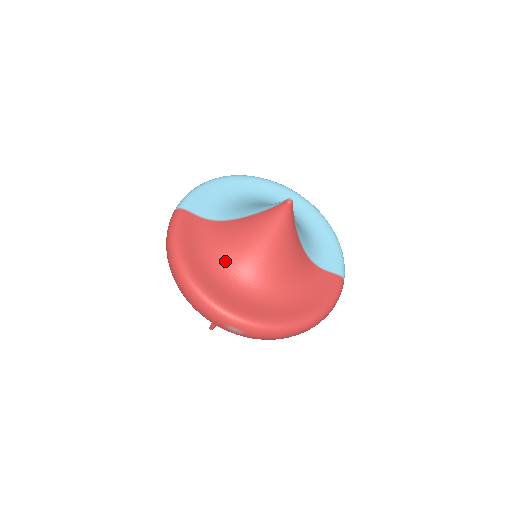
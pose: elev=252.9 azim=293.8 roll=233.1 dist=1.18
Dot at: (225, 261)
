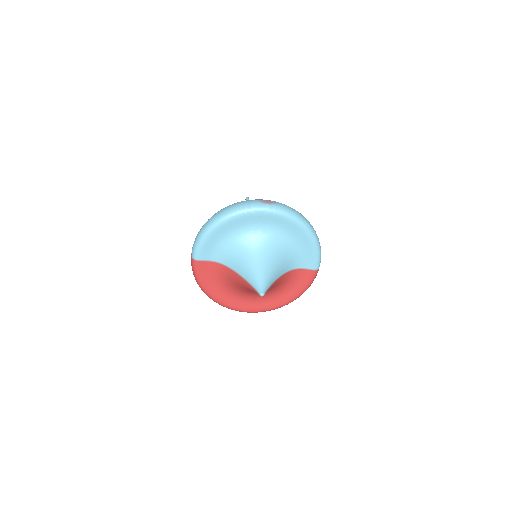
Dot at: (233, 288)
